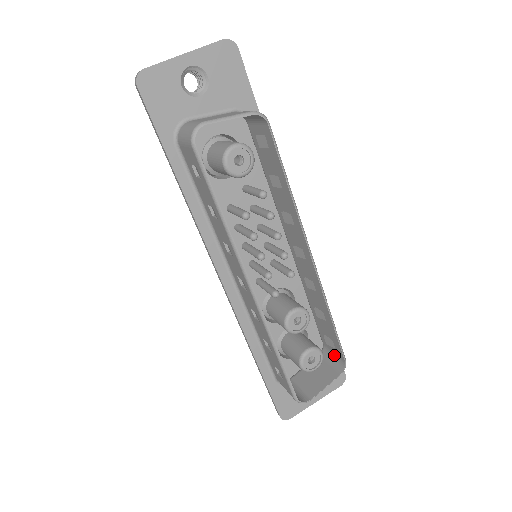
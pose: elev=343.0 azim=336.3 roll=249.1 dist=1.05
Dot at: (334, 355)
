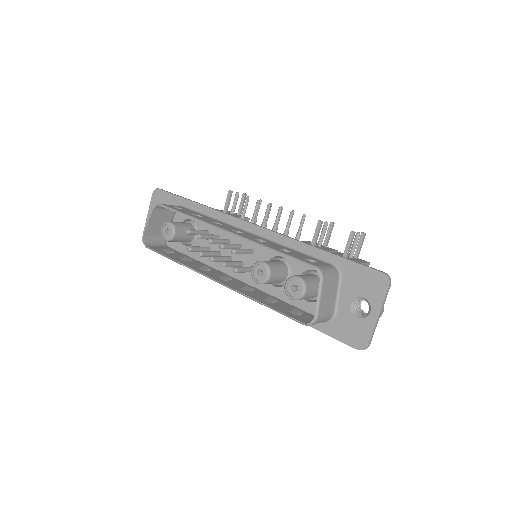
Dot at: occluded
